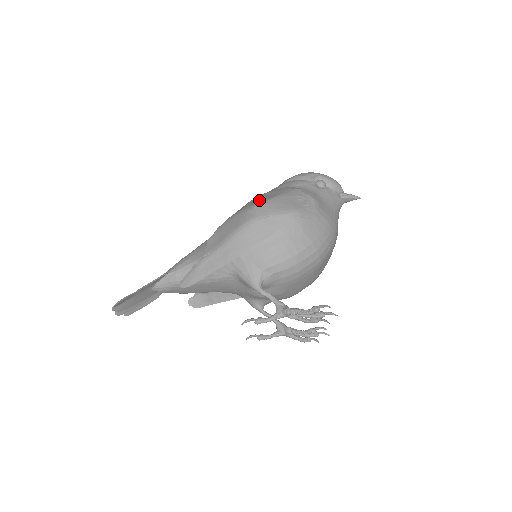
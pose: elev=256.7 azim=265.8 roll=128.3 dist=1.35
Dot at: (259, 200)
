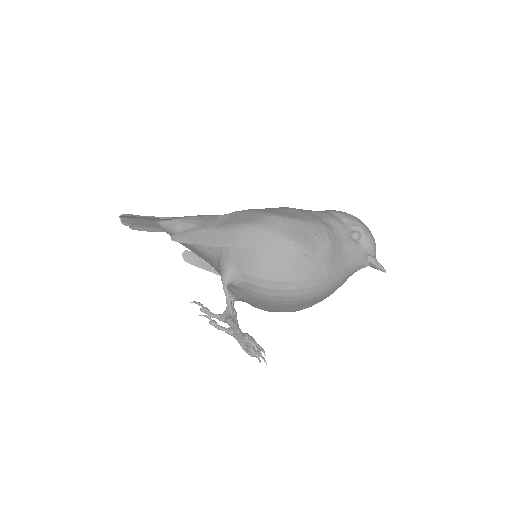
Dot at: (283, 212)
